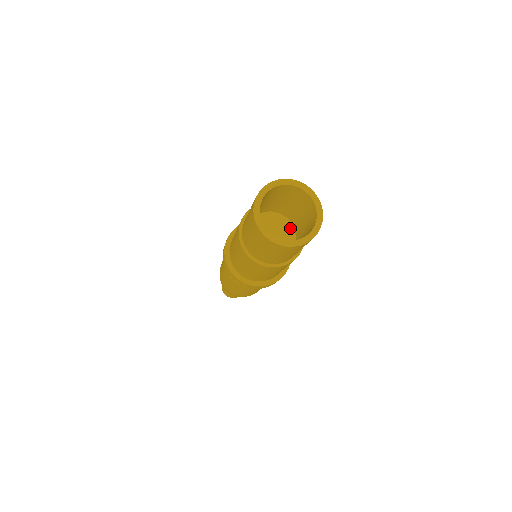
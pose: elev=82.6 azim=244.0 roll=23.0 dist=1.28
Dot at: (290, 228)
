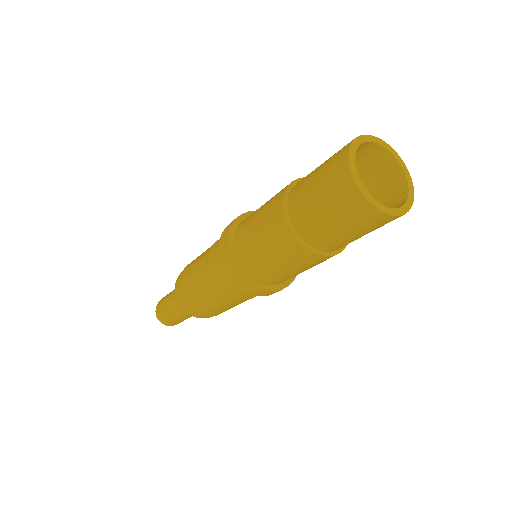
Dot at: occluded
